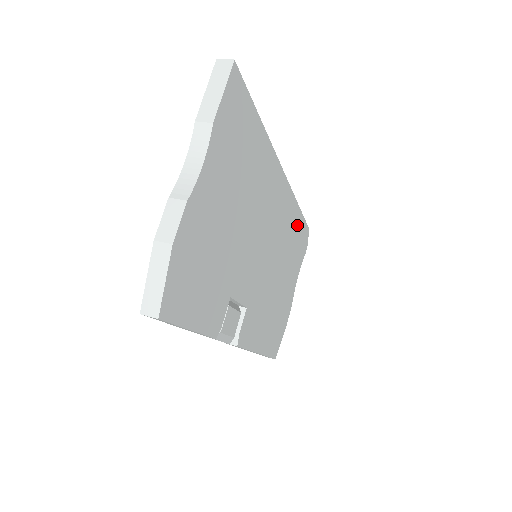
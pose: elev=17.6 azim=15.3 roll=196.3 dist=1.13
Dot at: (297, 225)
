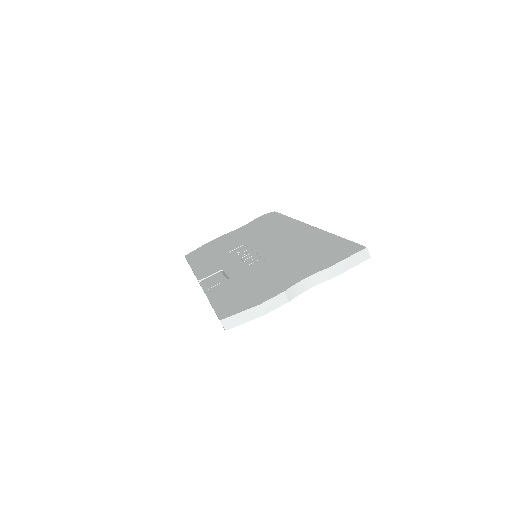
Dot at: occluded
